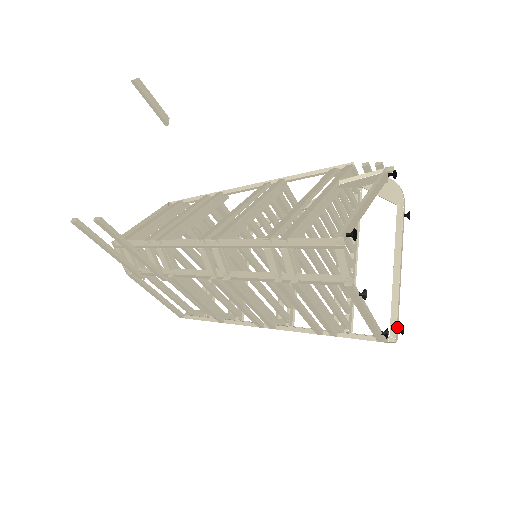
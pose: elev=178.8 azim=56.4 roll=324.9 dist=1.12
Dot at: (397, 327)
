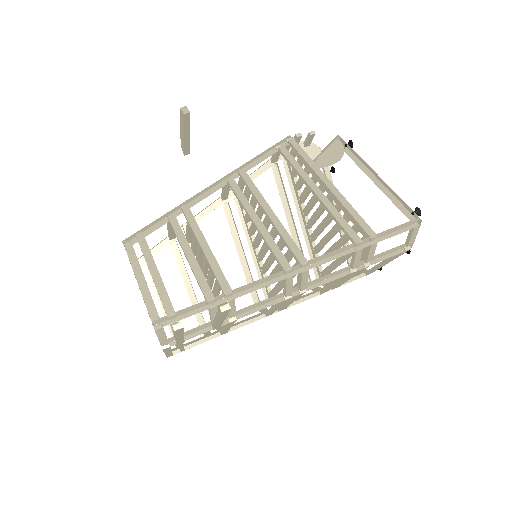
Dot at: occluded
